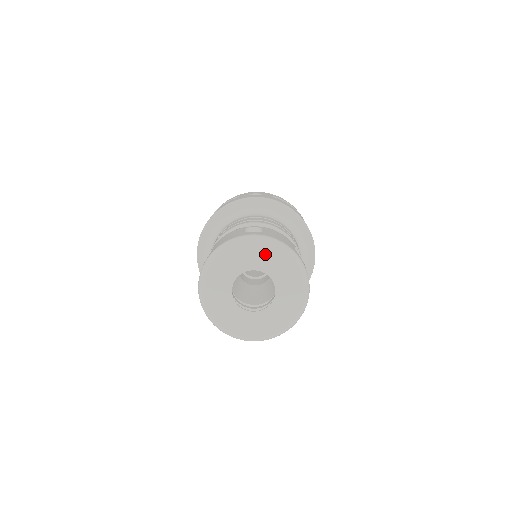
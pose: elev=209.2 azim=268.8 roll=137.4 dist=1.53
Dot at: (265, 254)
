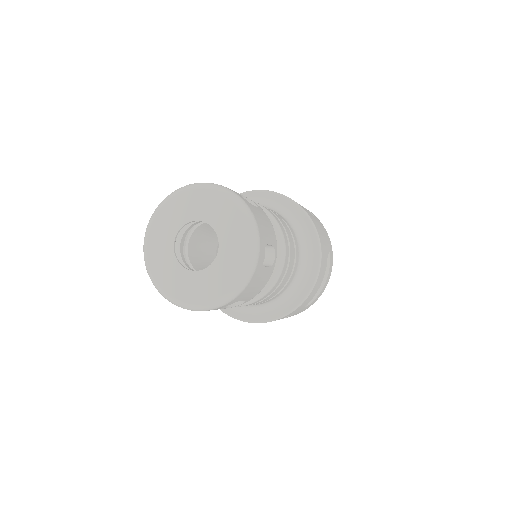
Dot at: (193, 201)
